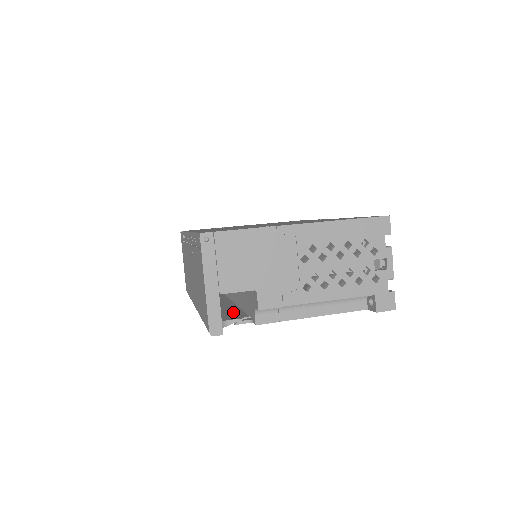
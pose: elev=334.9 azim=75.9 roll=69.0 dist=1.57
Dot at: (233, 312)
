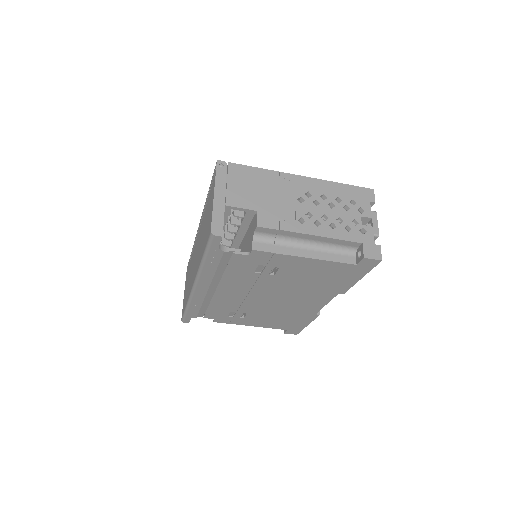
Dot at: occluded
